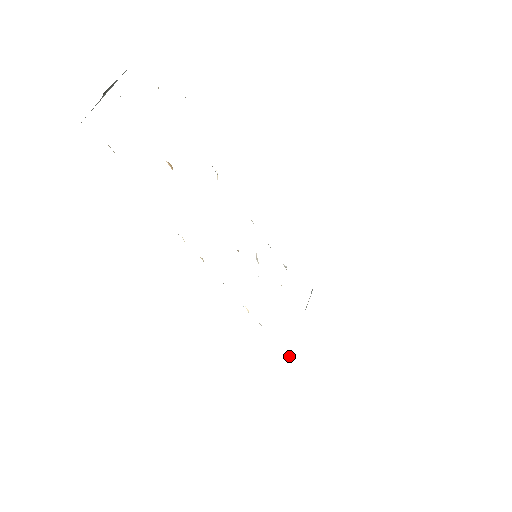
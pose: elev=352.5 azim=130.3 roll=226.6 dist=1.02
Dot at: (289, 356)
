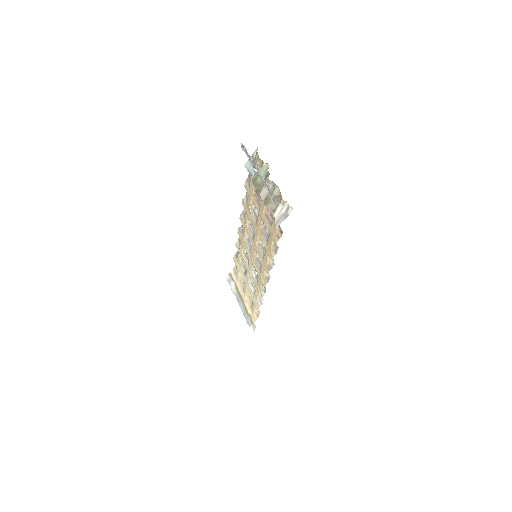
Dot at: (247, 320)
